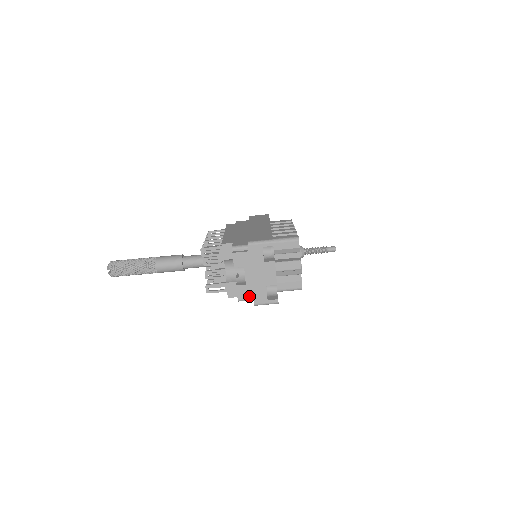
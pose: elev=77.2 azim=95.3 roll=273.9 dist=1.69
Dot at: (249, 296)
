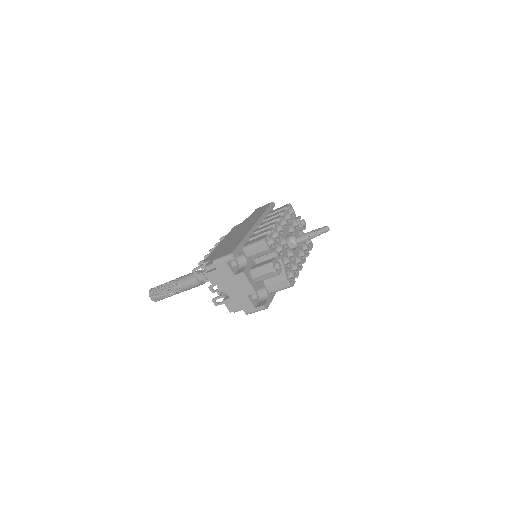
Dot at: (238, 308)
